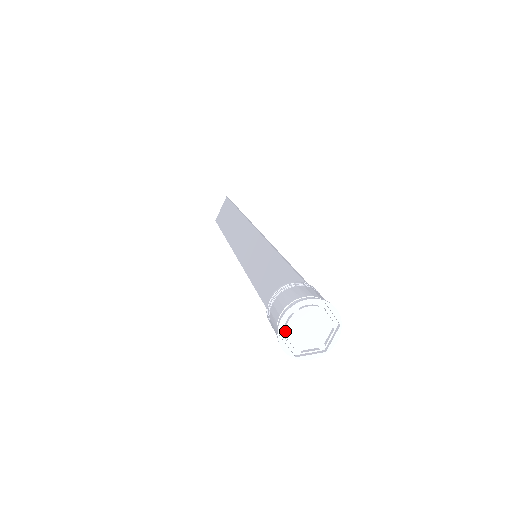
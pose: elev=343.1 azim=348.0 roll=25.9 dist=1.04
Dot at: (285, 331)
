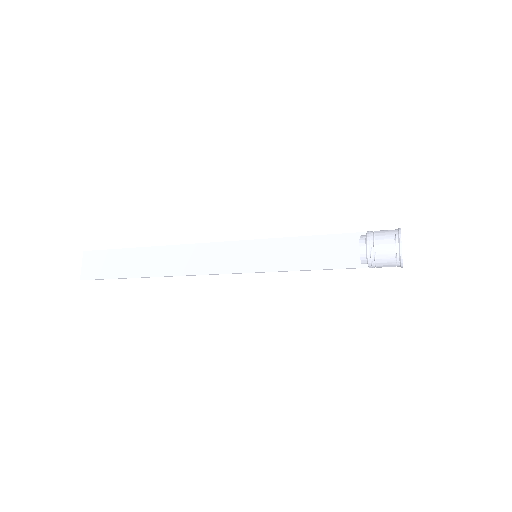
Dot at: (399, 251)
